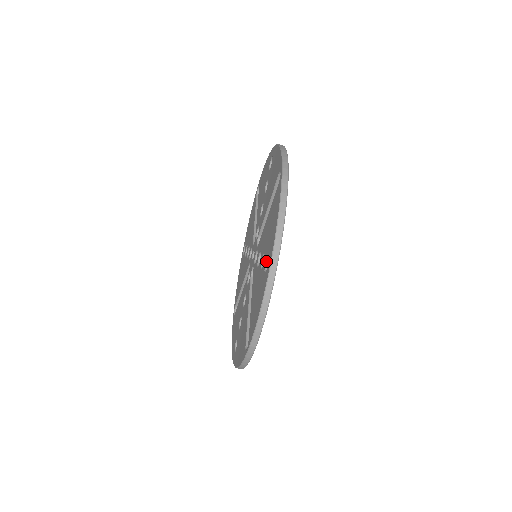
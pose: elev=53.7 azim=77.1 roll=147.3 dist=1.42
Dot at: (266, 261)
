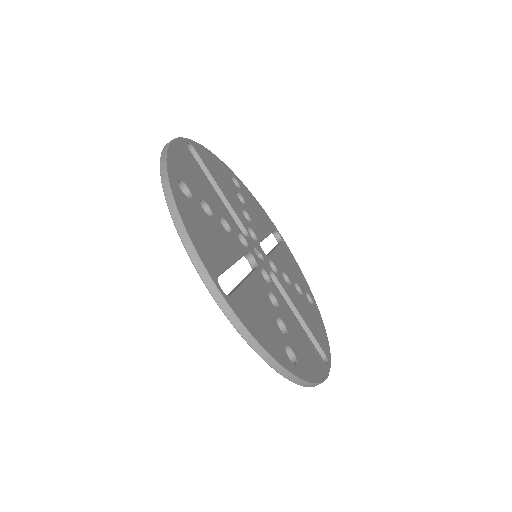
Dot at: occluded
